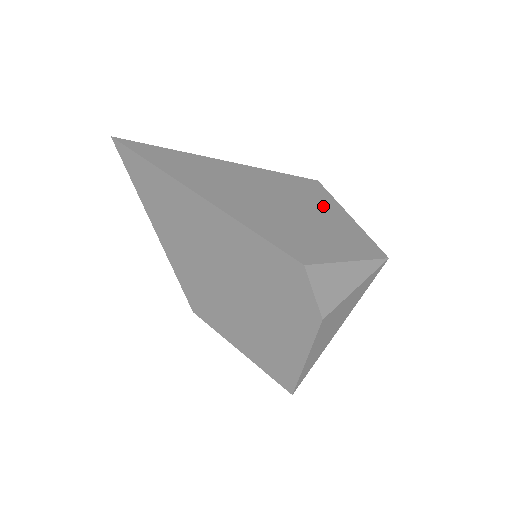
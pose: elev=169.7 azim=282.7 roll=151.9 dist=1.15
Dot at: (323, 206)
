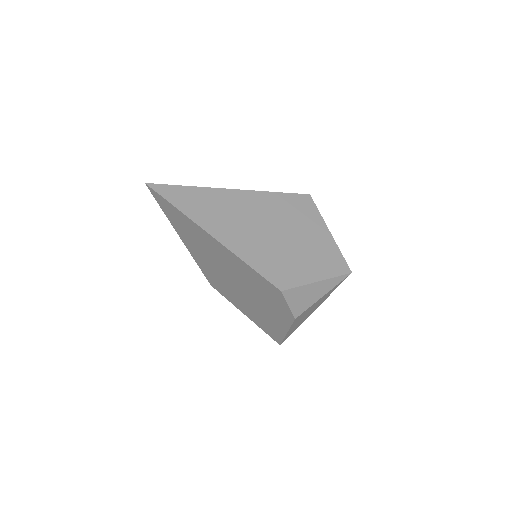
Dot at: (308, 225)
